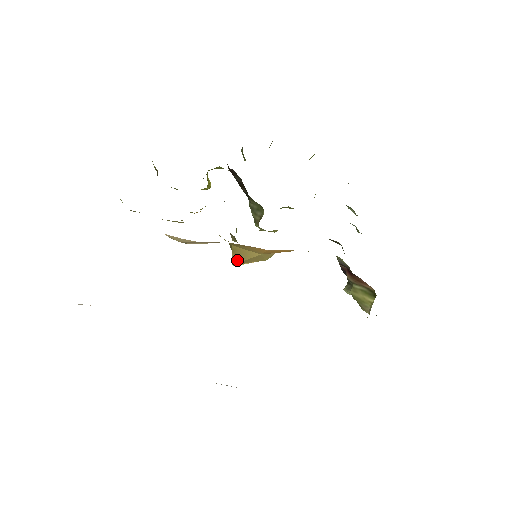
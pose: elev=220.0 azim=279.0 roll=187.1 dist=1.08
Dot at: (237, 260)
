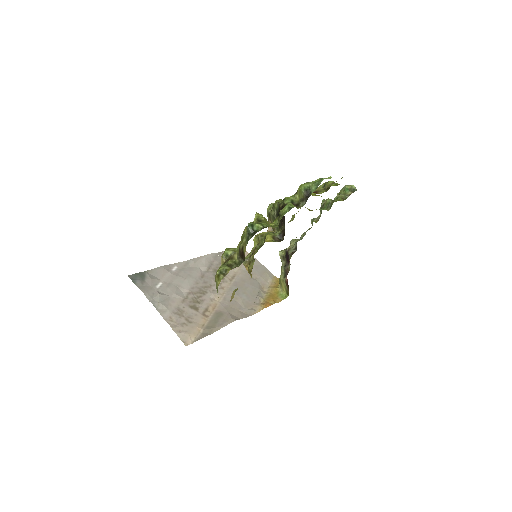
Dot at: (247, 267)
